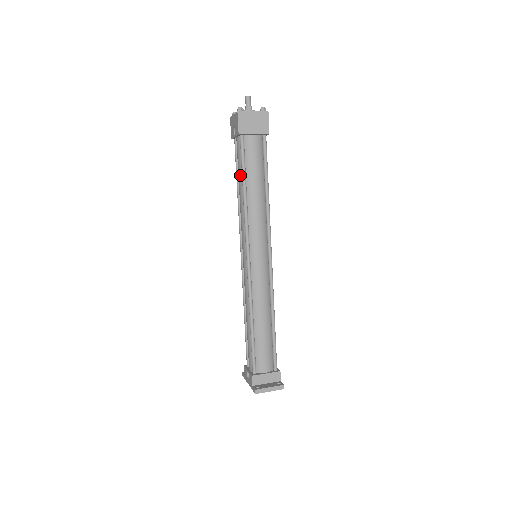
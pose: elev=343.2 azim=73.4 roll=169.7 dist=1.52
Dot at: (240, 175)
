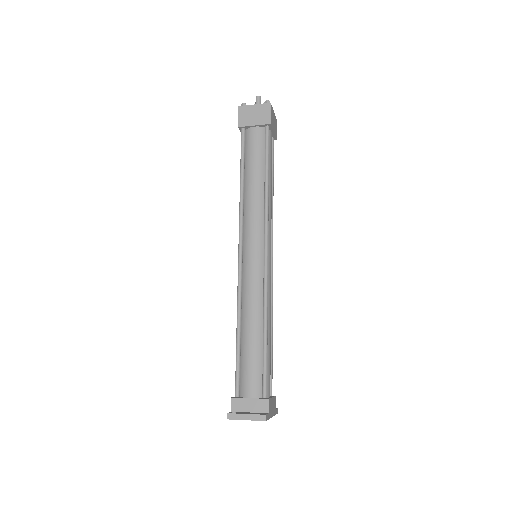
Dot at: occluded
